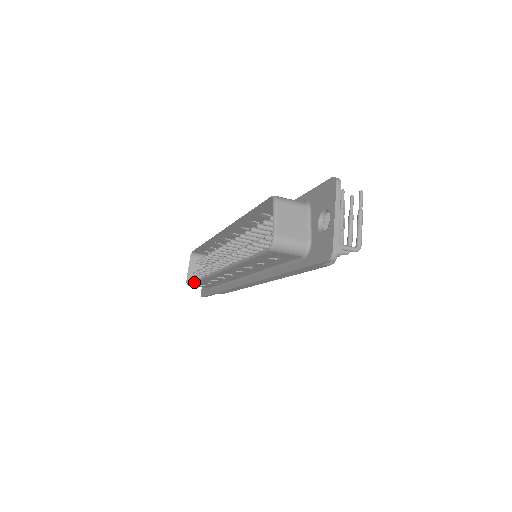
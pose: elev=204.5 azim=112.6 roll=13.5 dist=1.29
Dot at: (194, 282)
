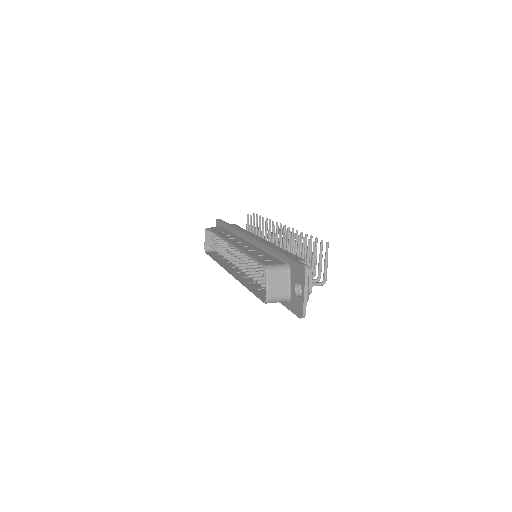
Dot at: occluded
